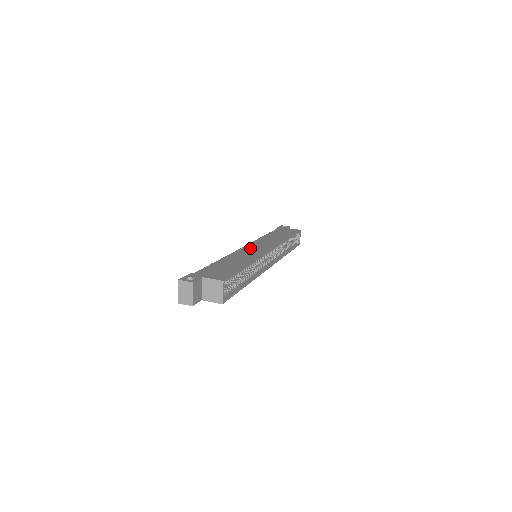
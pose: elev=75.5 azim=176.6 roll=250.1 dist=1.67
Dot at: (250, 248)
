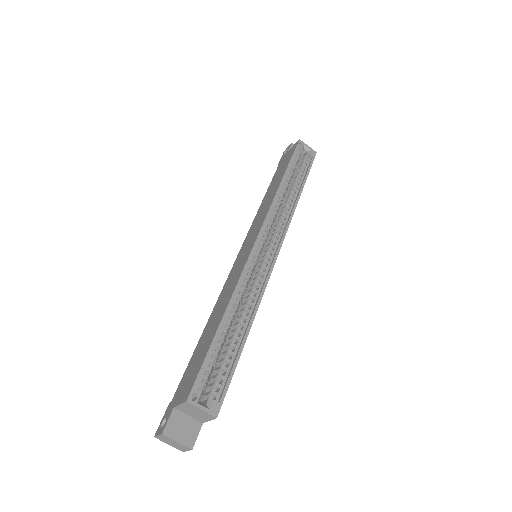
Dot at: (238, 261)
